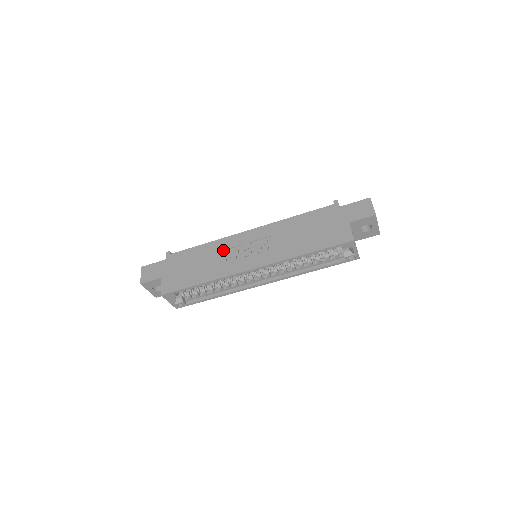
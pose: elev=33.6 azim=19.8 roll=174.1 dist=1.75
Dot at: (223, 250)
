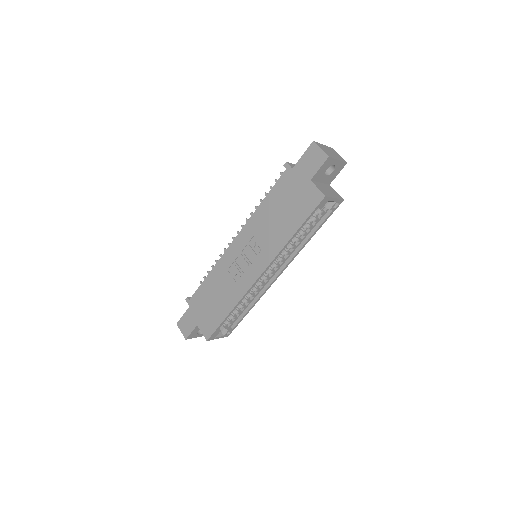
Dot at: (226, 272)
